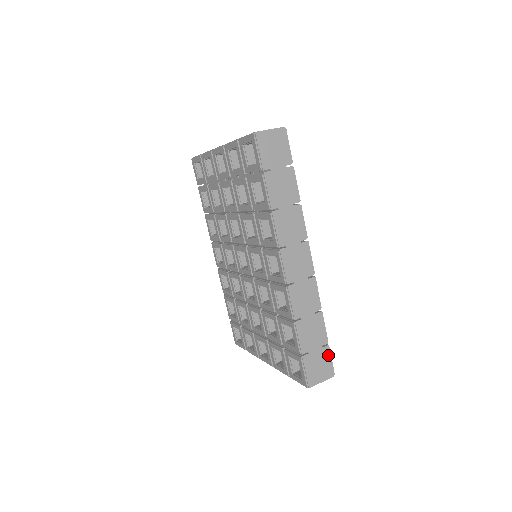
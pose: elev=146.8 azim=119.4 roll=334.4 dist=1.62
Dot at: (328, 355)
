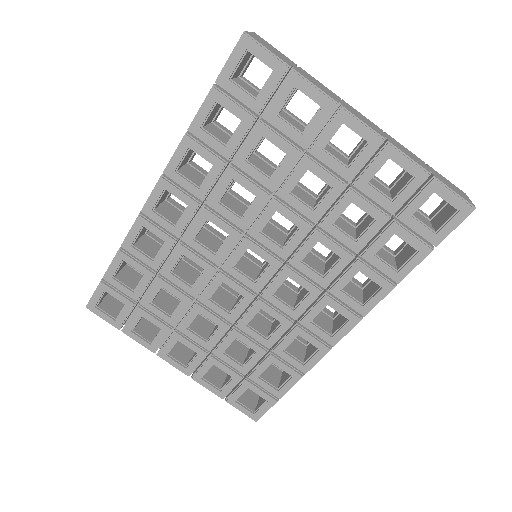
Dot at: occluded
